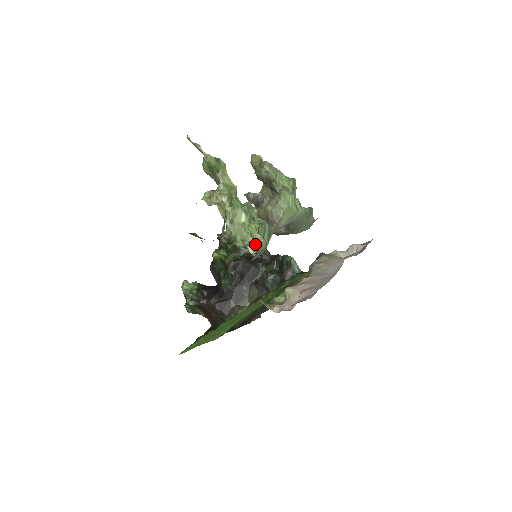
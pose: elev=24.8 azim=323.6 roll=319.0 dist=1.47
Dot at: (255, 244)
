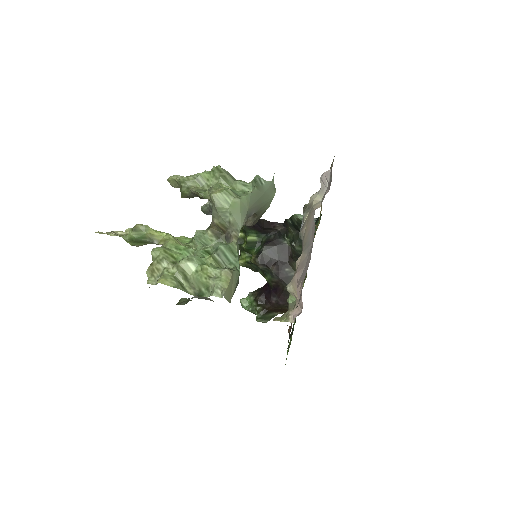
Dot at: (217, 285)
